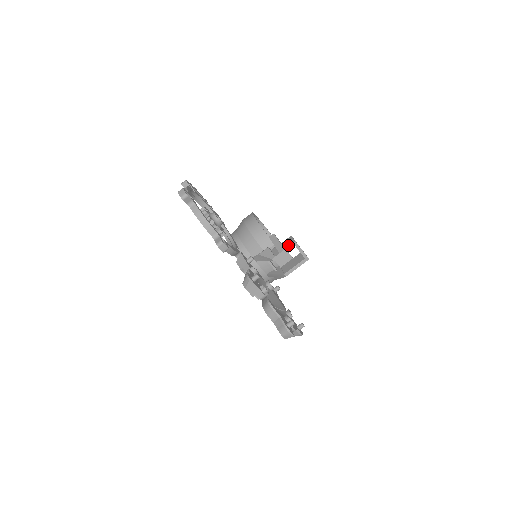
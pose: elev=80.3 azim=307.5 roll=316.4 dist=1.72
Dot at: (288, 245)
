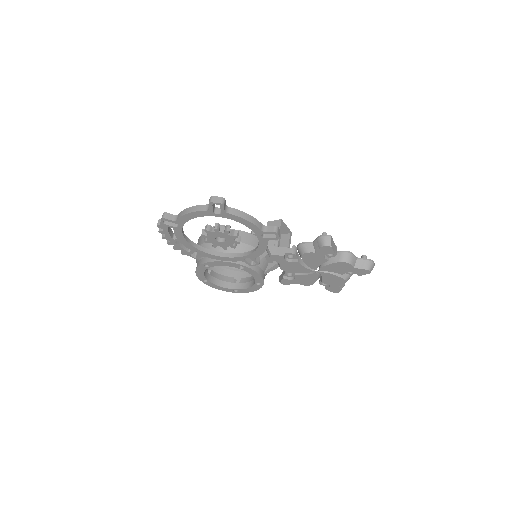
Dot at: (278, 226)
